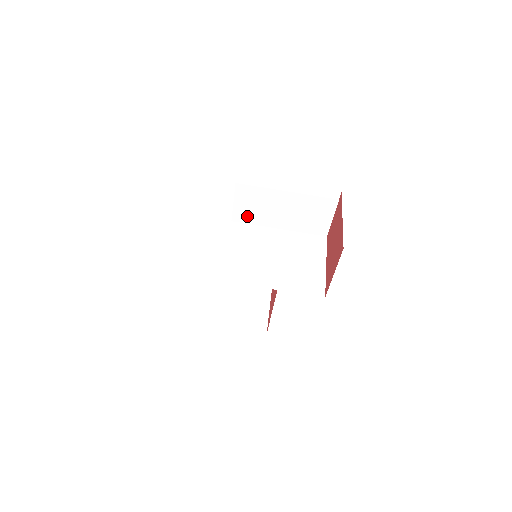
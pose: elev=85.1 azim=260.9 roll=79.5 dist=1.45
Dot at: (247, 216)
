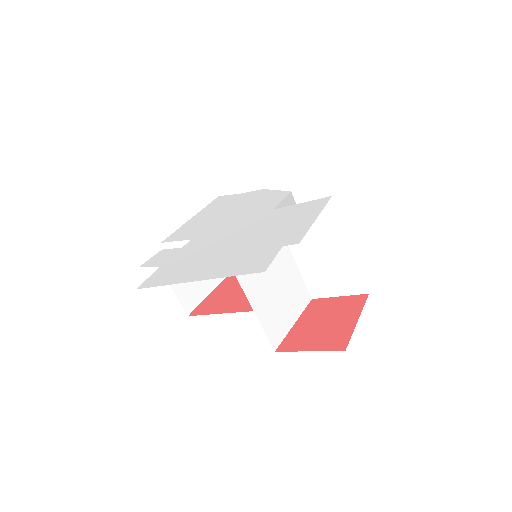
Dot at: occluded
